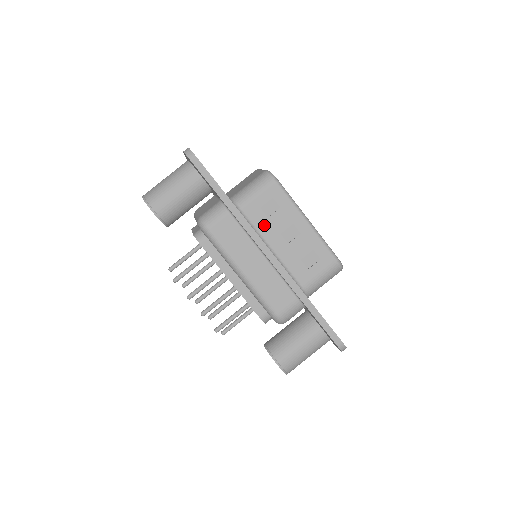
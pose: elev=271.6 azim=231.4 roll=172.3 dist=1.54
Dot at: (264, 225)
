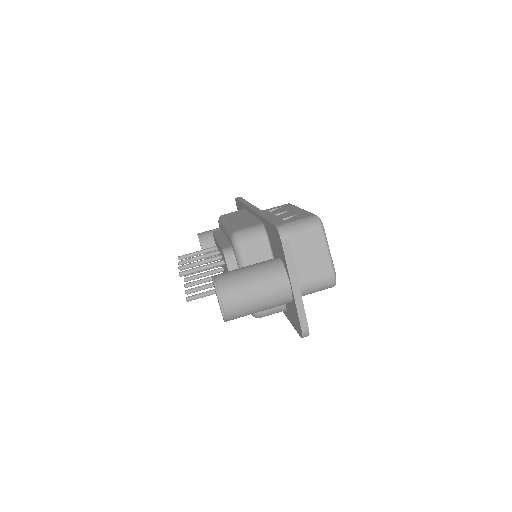
Dot at: occluded
